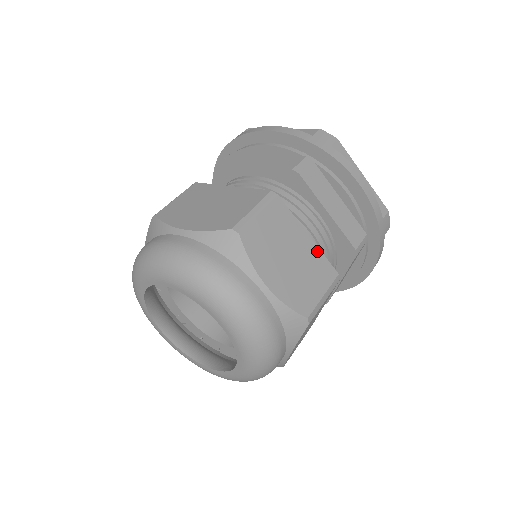
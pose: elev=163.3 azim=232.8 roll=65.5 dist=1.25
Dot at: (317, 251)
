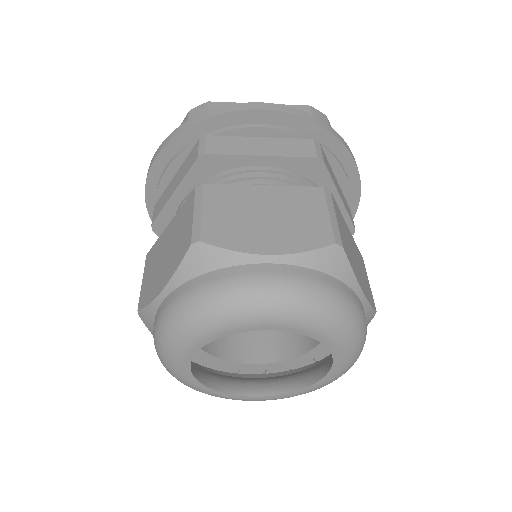
Dot at: (354, 241)
